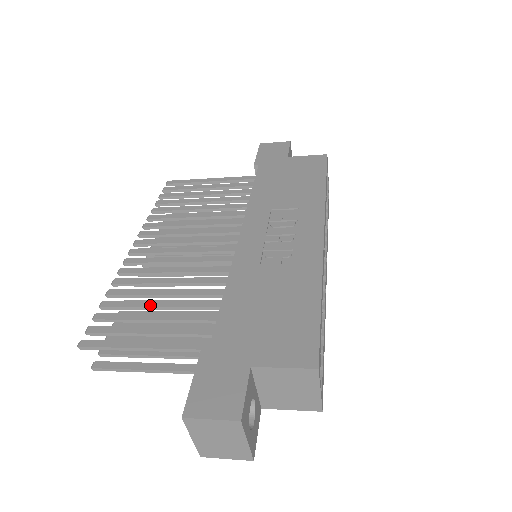
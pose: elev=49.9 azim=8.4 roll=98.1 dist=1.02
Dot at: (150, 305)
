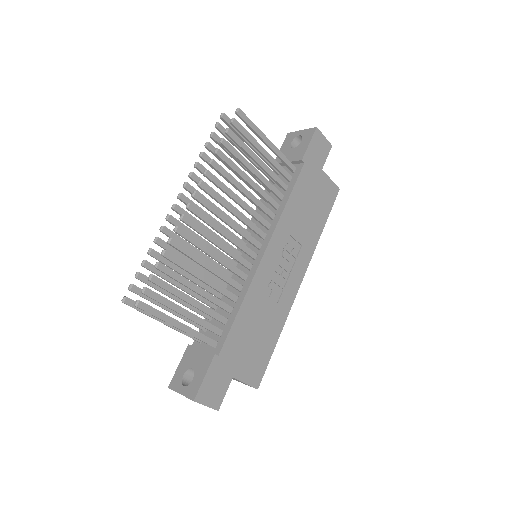
Dot at: (191, 287)
